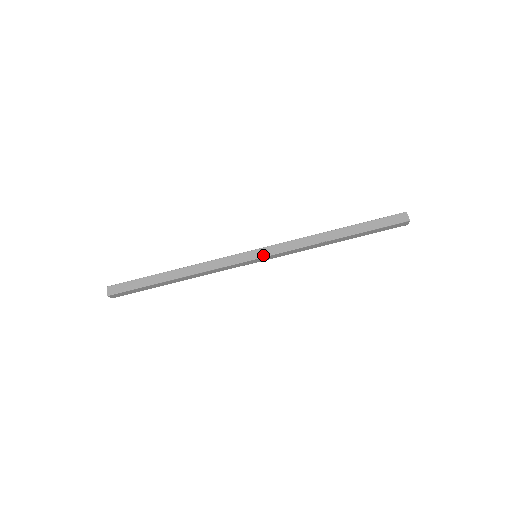
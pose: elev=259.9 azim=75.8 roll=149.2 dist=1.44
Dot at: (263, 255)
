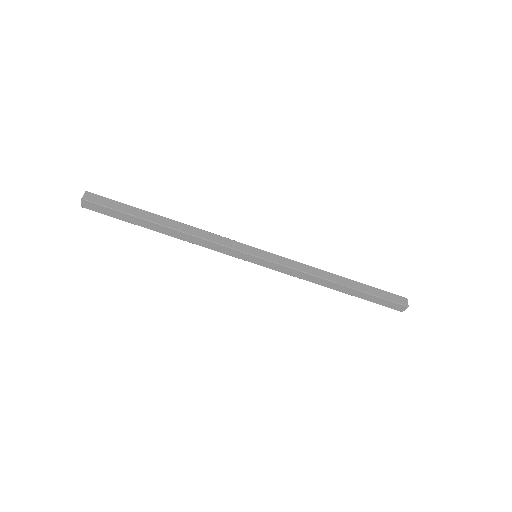
Dot at: (265, 257)
